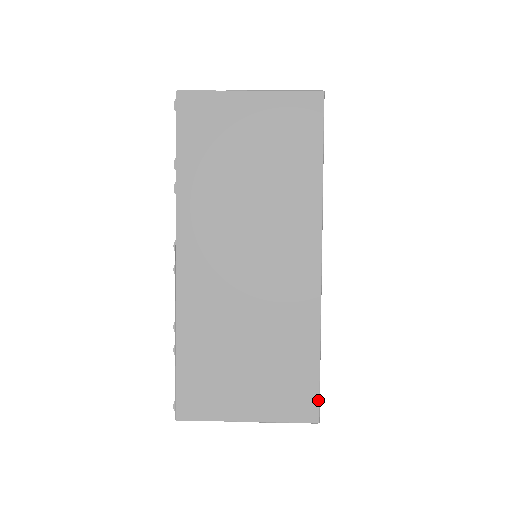
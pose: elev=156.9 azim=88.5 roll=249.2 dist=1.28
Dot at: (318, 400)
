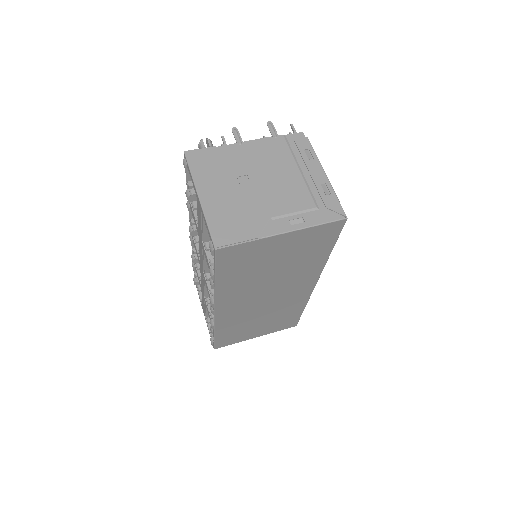
Dot at: (298, 321)
